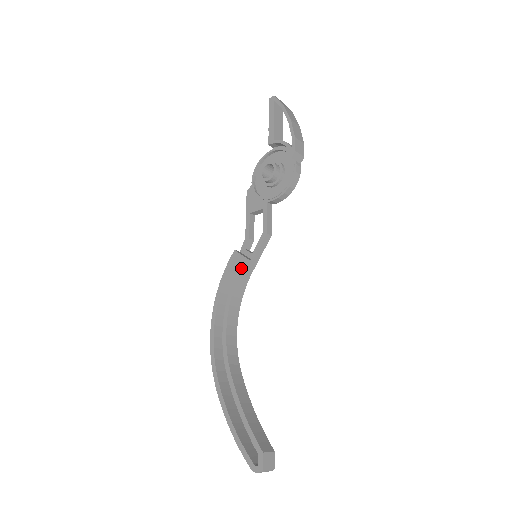
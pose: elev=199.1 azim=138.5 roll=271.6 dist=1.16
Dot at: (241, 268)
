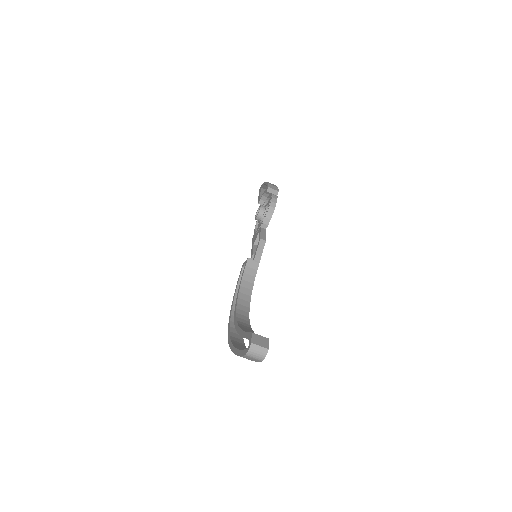
Dot at: (245, 266)
